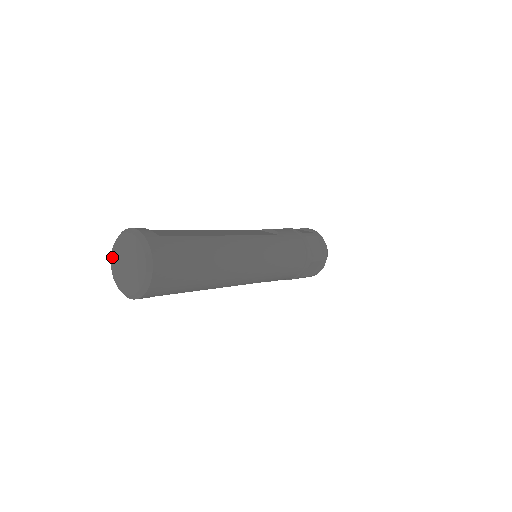
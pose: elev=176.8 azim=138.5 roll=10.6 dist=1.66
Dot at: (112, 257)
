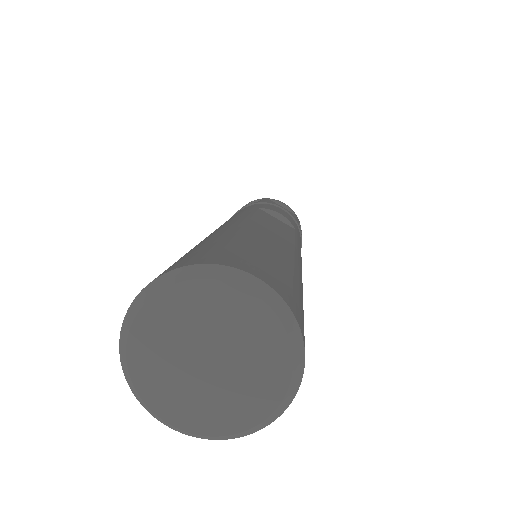
Dot at: (141, 321)
